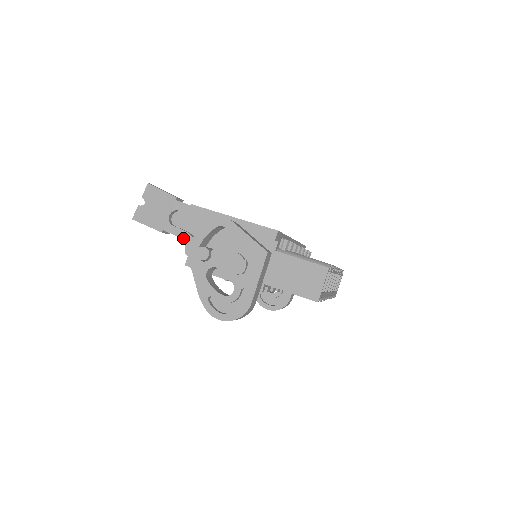
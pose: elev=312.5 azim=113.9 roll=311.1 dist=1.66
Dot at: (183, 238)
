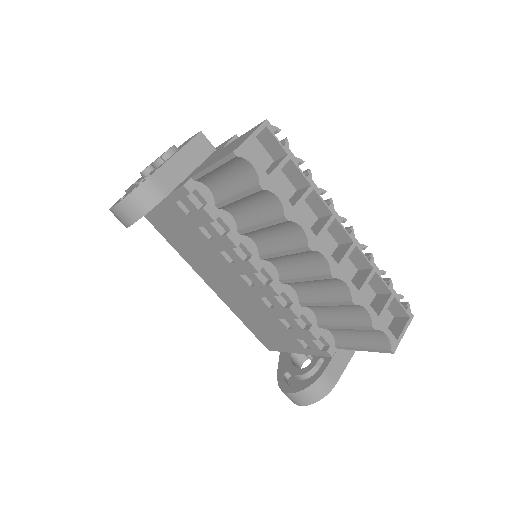
Dot at: occluded
